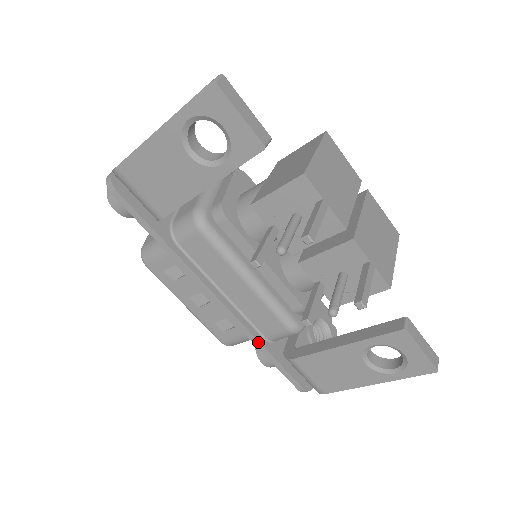
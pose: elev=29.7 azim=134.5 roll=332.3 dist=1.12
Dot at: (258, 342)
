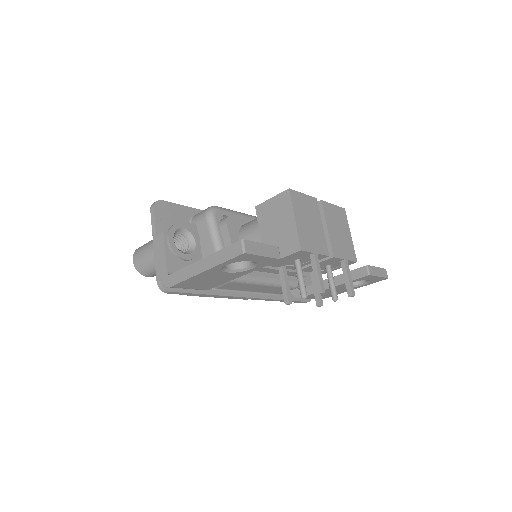
Dot at: (277, 300)
